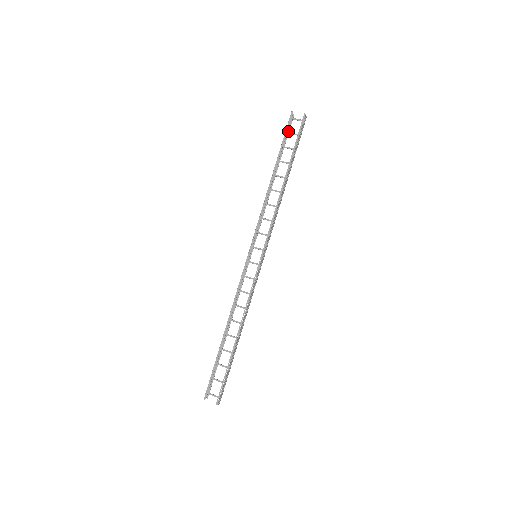
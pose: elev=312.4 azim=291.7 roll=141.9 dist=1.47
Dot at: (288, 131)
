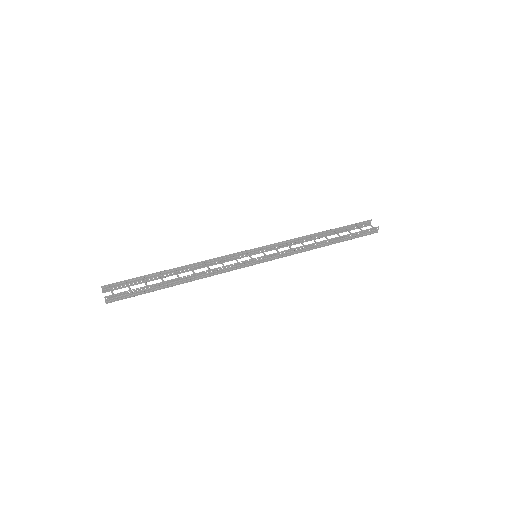
Dot at: (357, 228)
